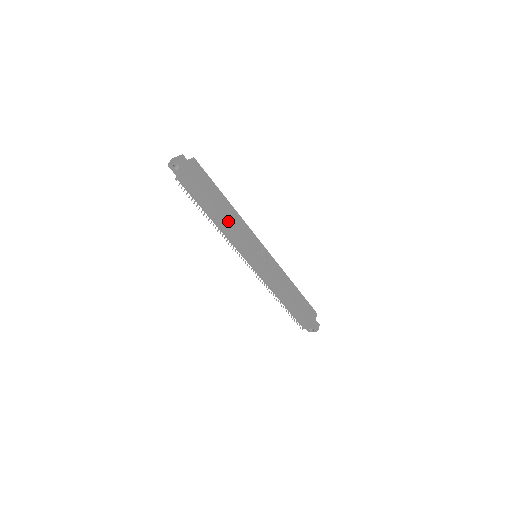
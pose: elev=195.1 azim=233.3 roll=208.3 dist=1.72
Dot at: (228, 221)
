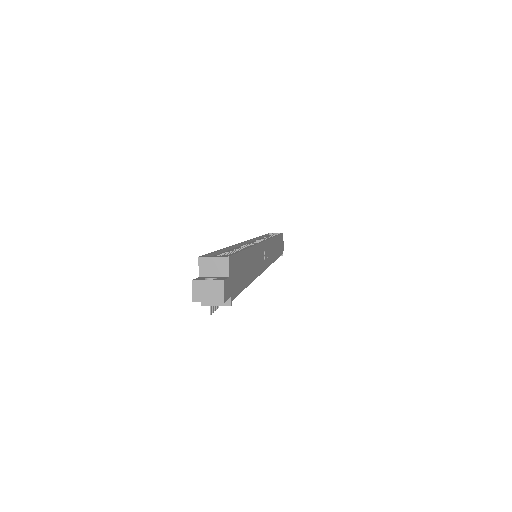
Dot at: (253, 276)
